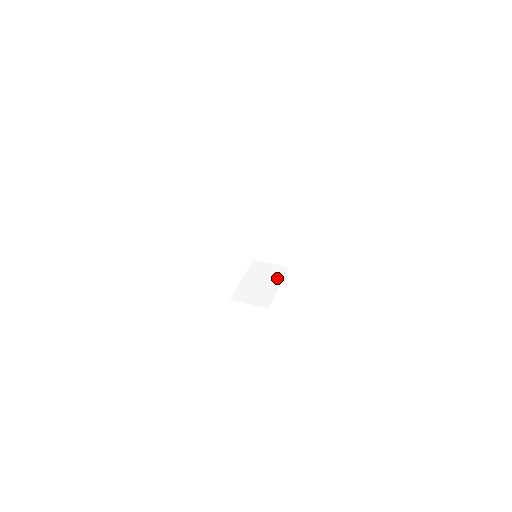
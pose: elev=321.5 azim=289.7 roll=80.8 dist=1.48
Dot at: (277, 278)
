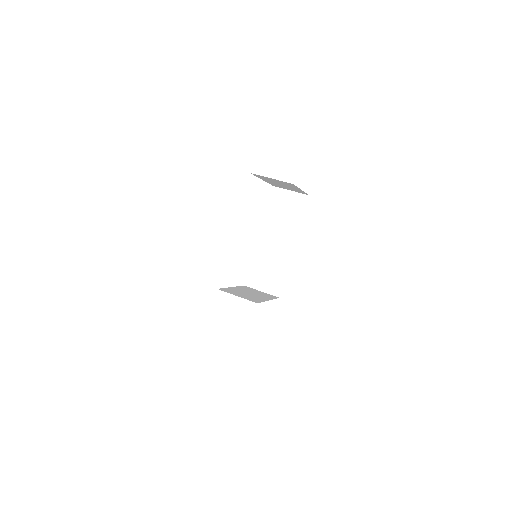
Dot at: (268, 297)
